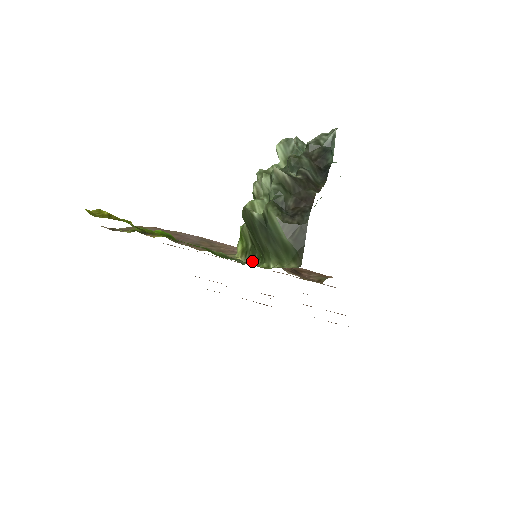
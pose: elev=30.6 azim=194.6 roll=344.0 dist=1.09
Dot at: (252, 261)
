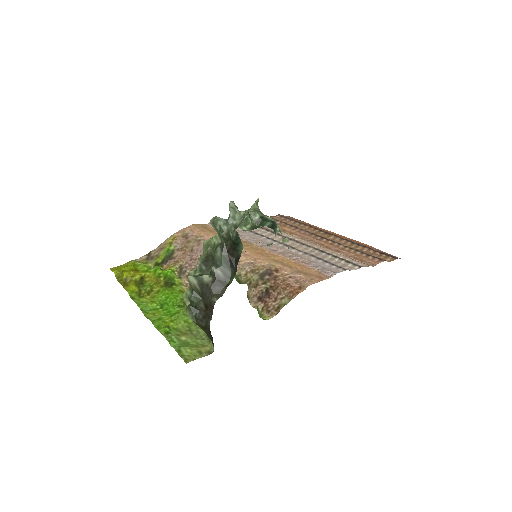
Dot at: occluded
